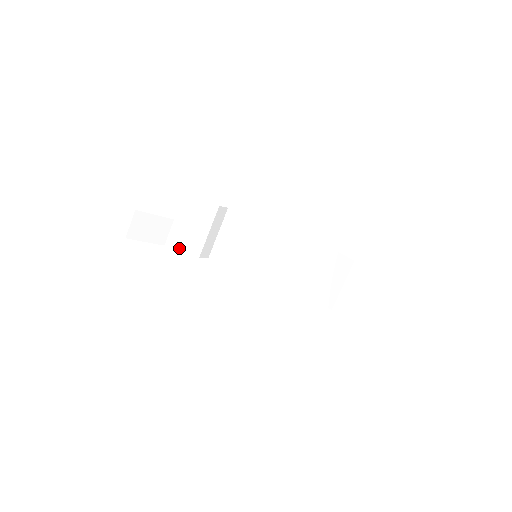
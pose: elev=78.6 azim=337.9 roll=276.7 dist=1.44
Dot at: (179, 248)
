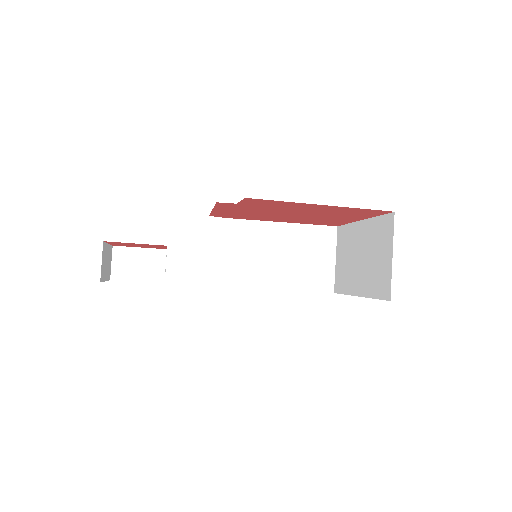
Dot at: occluded
